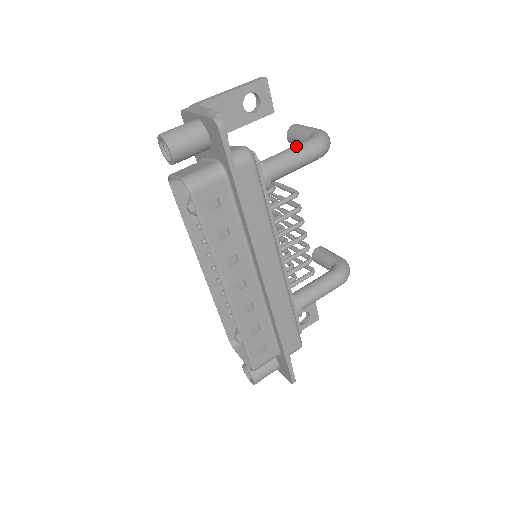
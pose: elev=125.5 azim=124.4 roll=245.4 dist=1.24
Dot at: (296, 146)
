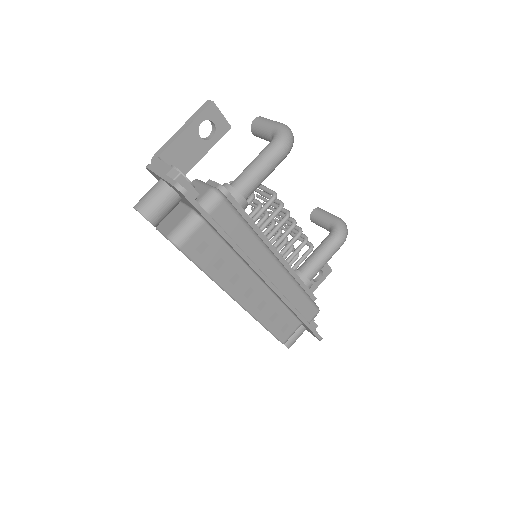
Dot at: (261, 156)
